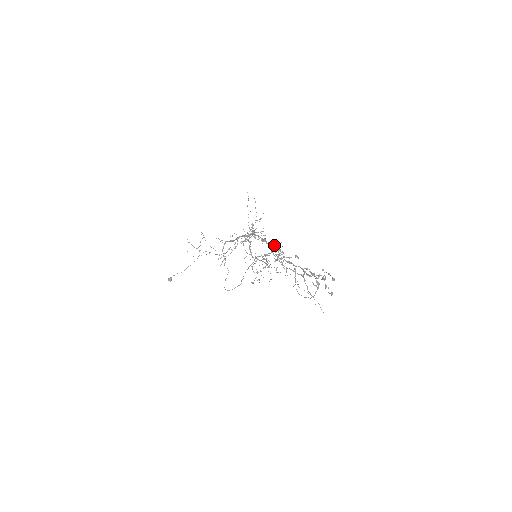
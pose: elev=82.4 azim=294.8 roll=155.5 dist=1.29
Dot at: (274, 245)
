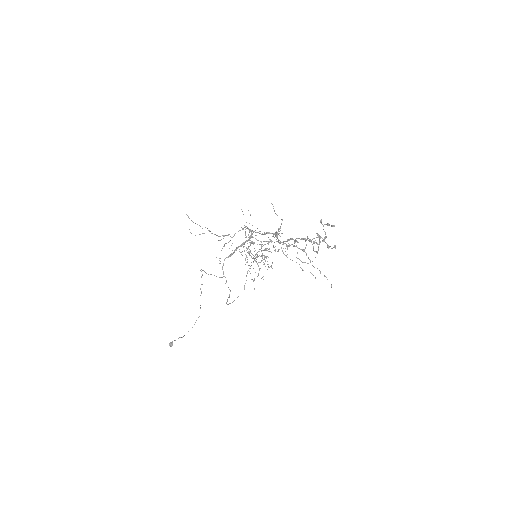
Dot at: (272, 233)
